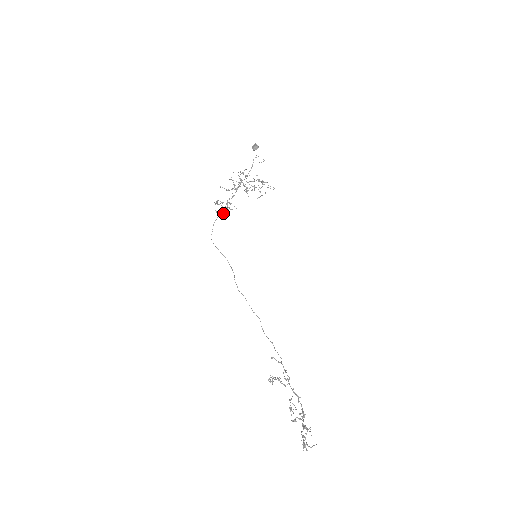
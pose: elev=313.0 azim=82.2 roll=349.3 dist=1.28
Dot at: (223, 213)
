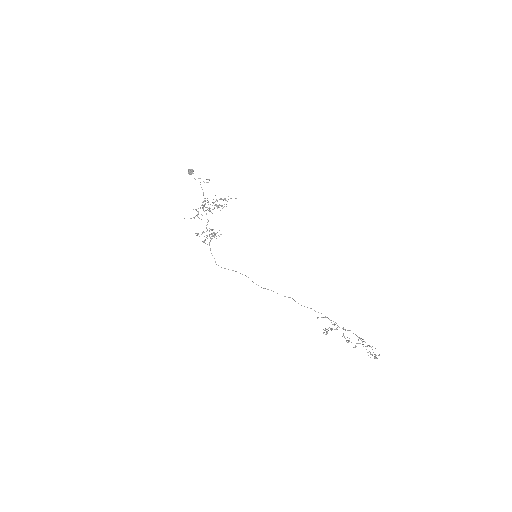
Dot at: occluded
